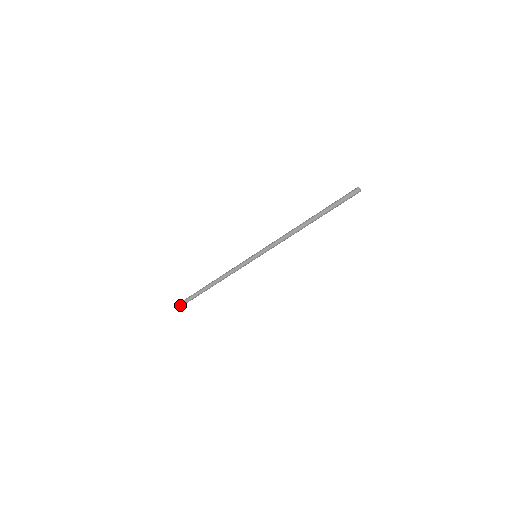
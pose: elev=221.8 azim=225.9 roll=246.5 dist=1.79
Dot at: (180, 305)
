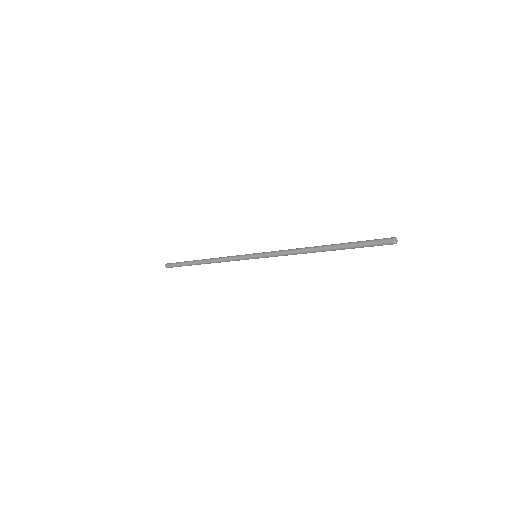
Dot at: occluded
